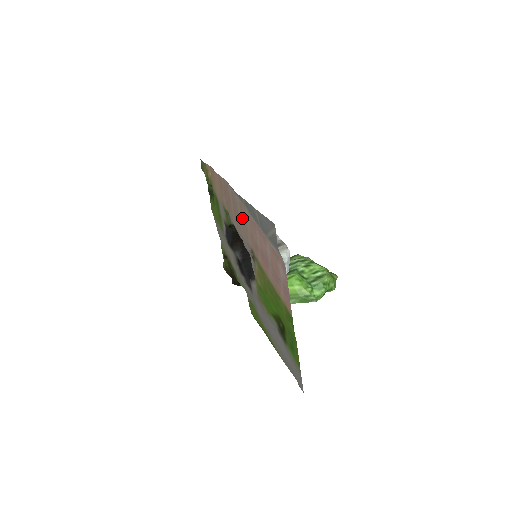
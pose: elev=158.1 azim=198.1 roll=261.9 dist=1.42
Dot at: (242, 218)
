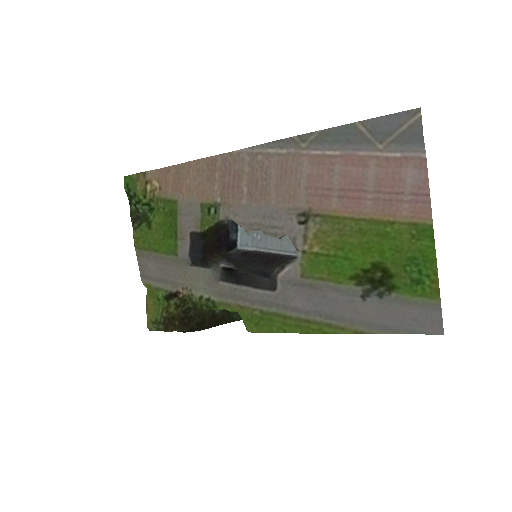
Dot at: (283, 176)
